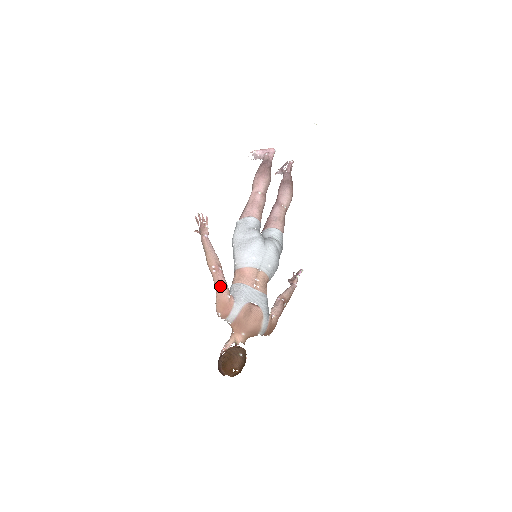
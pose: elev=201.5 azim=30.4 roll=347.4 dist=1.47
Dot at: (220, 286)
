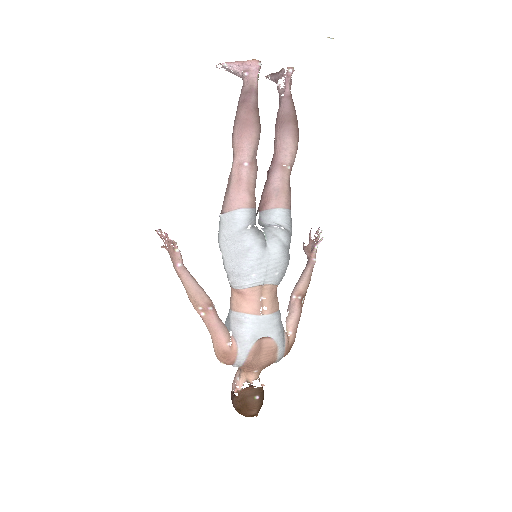
Dot at: (215, 333)
